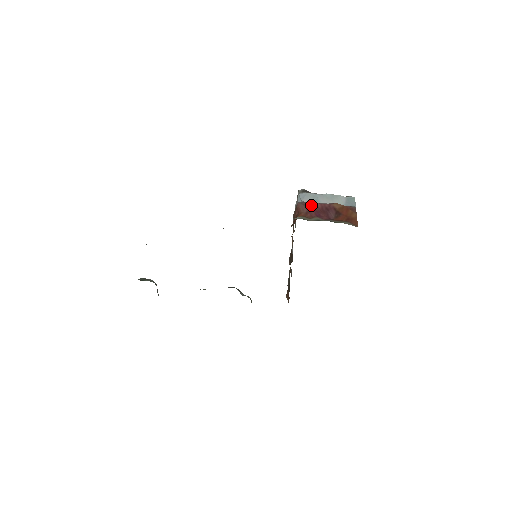
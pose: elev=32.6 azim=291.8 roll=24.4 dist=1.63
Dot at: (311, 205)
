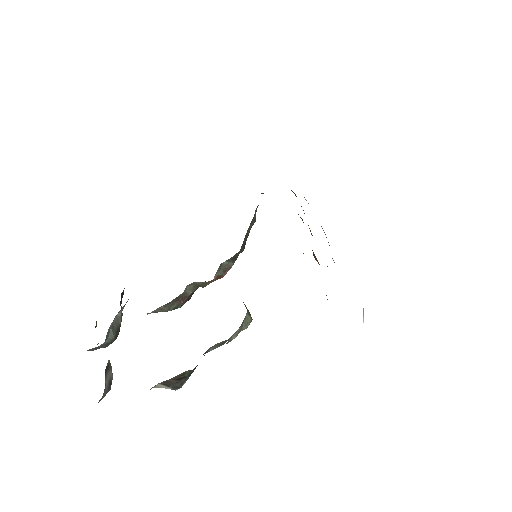
Dot at: occluded
